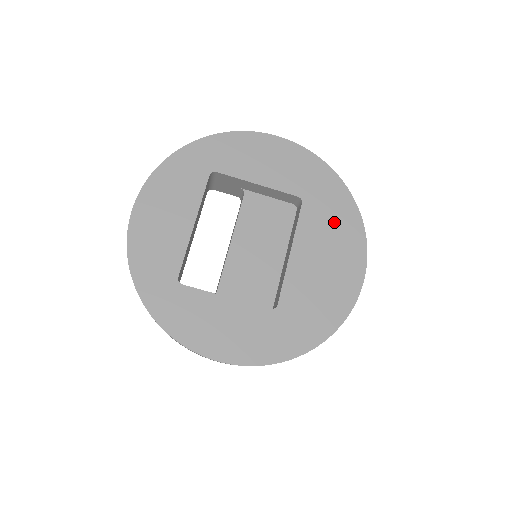
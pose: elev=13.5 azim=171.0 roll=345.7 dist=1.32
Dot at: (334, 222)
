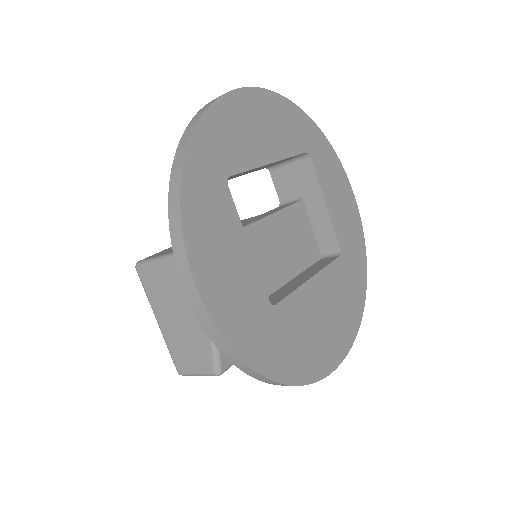
Dot at: (347, 297)
